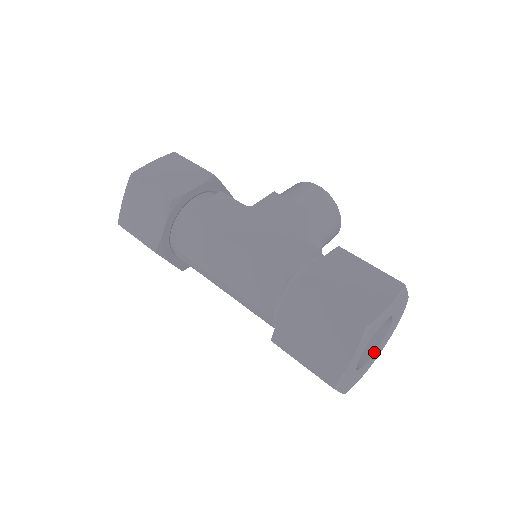
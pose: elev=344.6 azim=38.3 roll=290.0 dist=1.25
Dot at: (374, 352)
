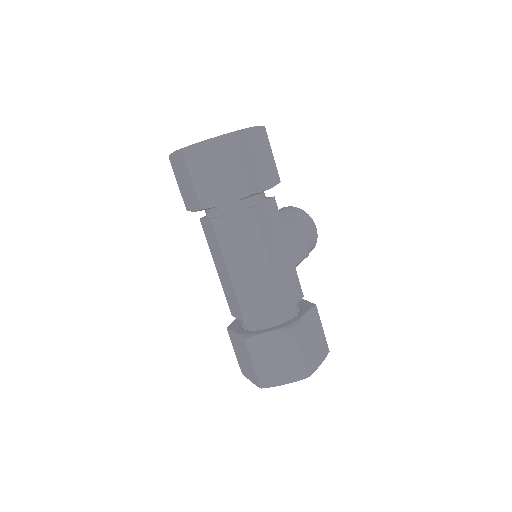
Dot at: occluded
